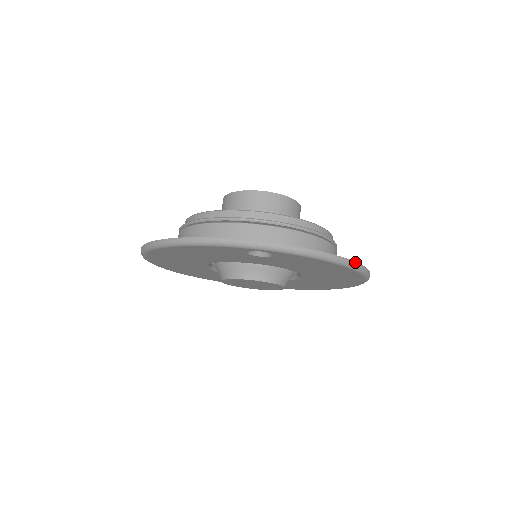
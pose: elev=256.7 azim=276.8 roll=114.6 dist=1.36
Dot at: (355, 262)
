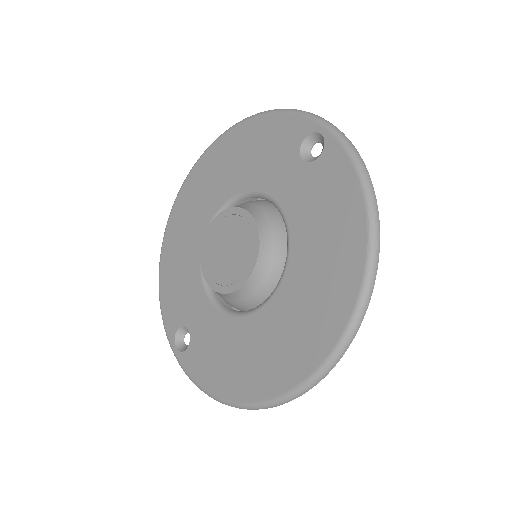
Dot at: (379, 237)
